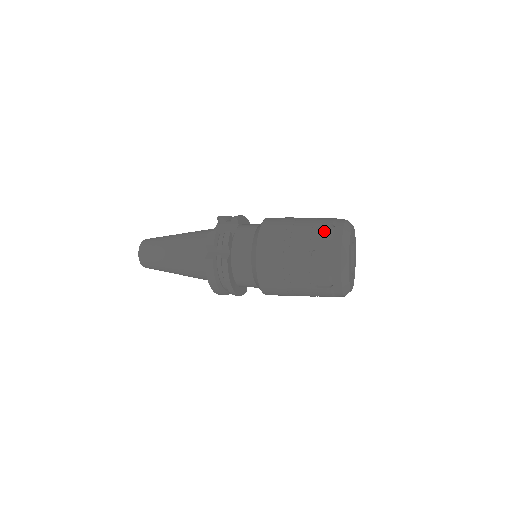
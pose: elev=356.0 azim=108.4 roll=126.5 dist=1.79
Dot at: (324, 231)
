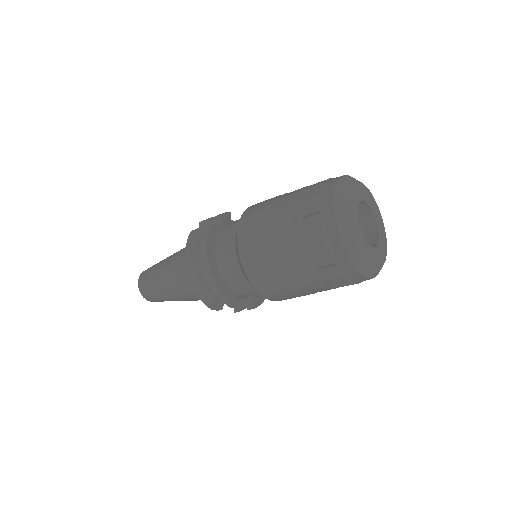
Dot at: occluded
